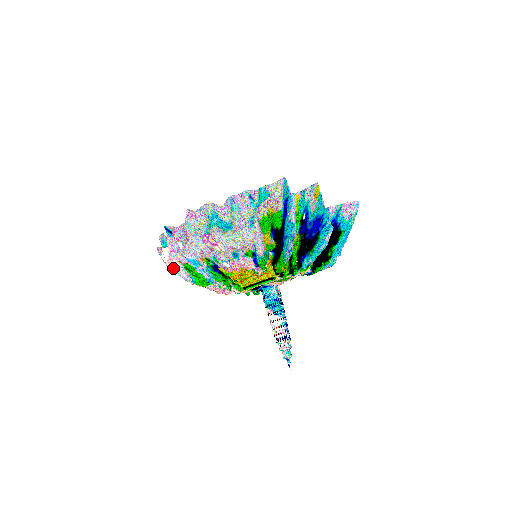
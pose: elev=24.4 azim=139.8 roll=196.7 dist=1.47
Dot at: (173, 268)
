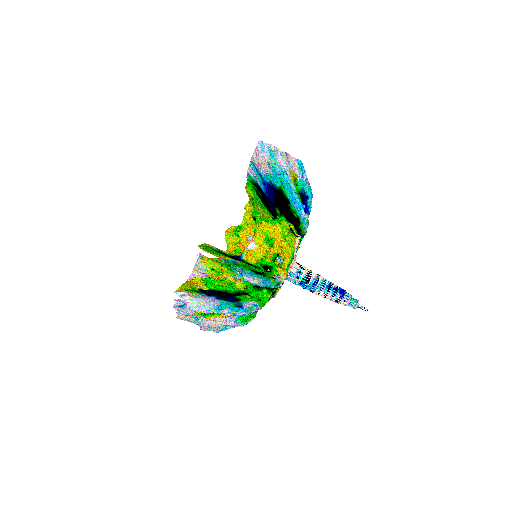
Dot at: occluded
